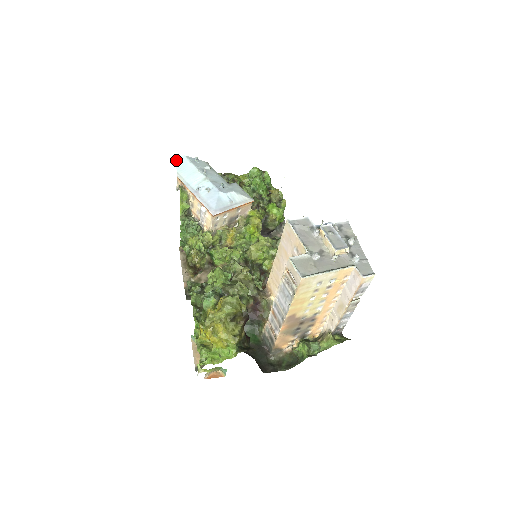
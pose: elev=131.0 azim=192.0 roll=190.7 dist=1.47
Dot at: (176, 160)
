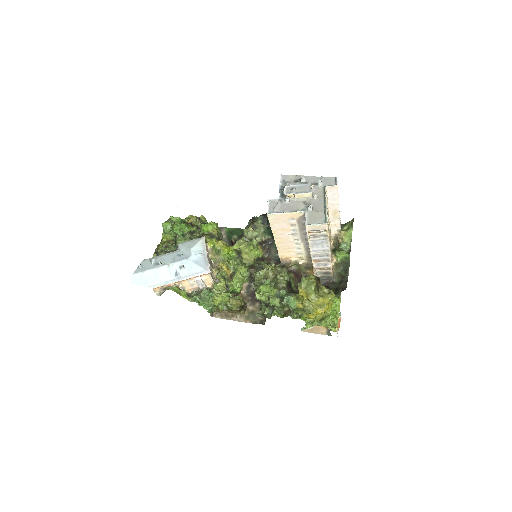
Dot at: occluded
